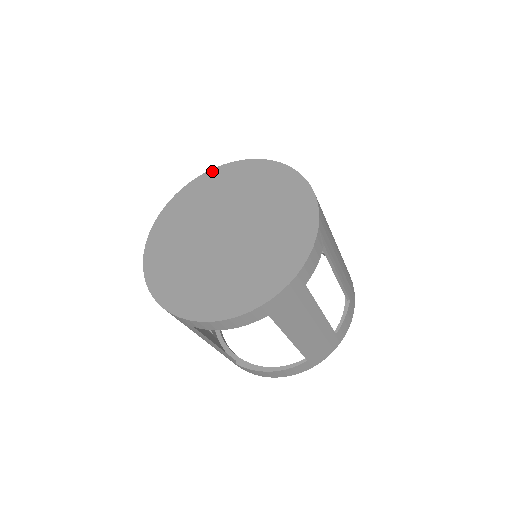
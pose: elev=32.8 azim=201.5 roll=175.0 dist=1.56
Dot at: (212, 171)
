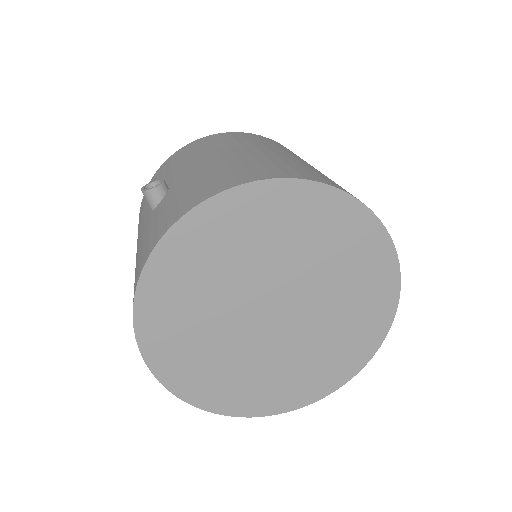
Dot at: (193, 216)
